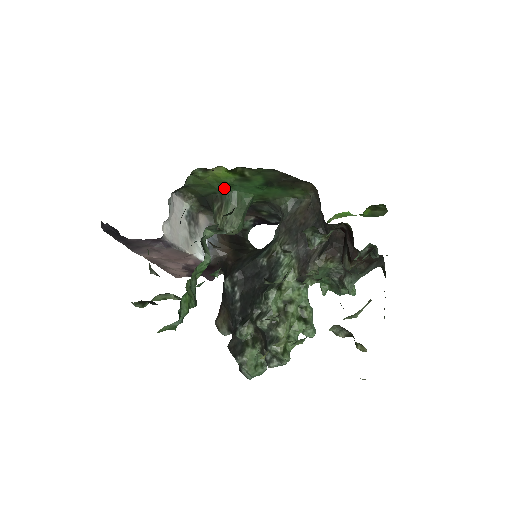
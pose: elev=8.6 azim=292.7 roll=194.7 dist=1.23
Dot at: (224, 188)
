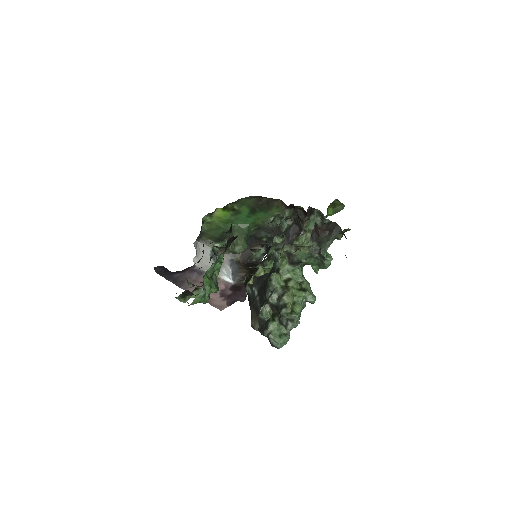
Dot at: (228, 226)
